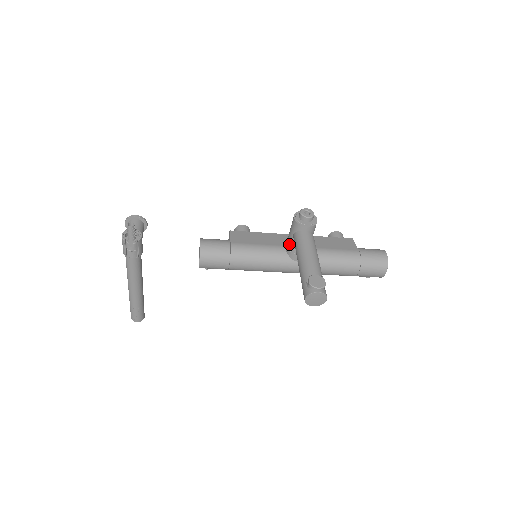
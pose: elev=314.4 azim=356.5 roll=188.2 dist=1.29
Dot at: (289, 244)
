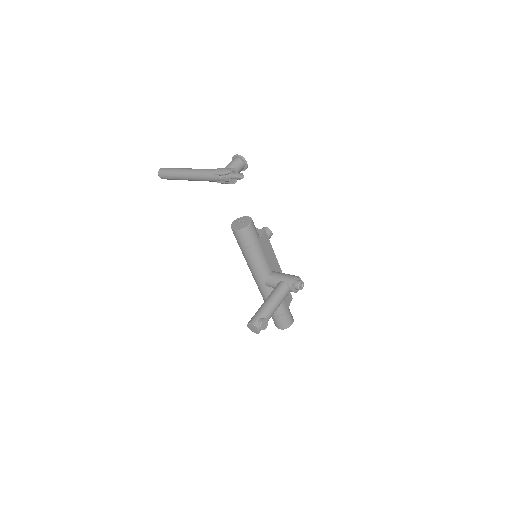
Dot at: (275, 277)
